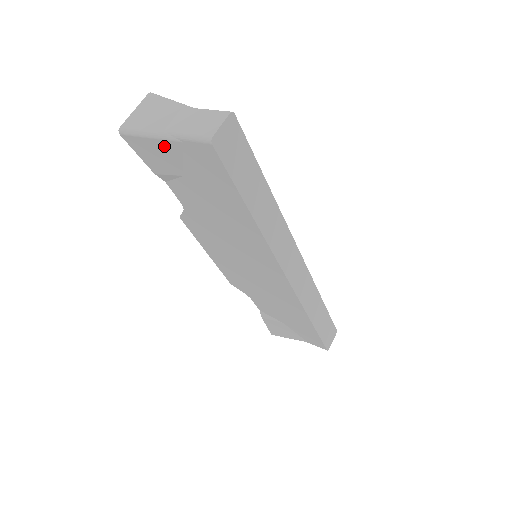
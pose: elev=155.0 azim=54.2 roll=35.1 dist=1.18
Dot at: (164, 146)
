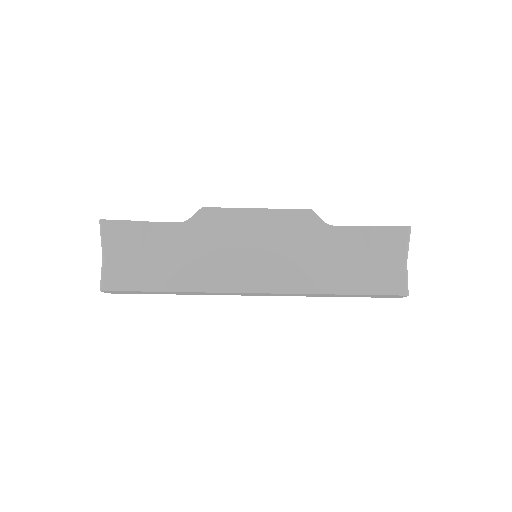
Dot at: occluded
